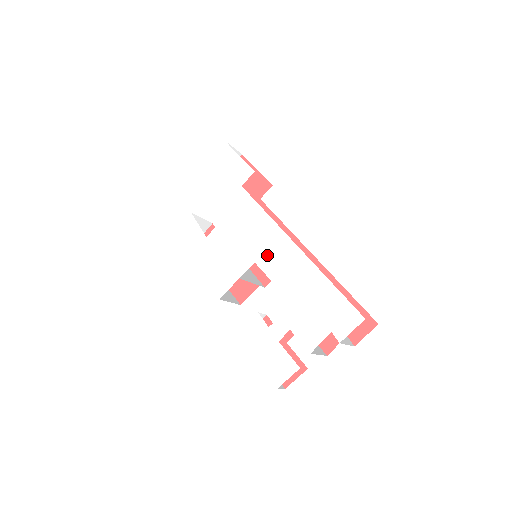
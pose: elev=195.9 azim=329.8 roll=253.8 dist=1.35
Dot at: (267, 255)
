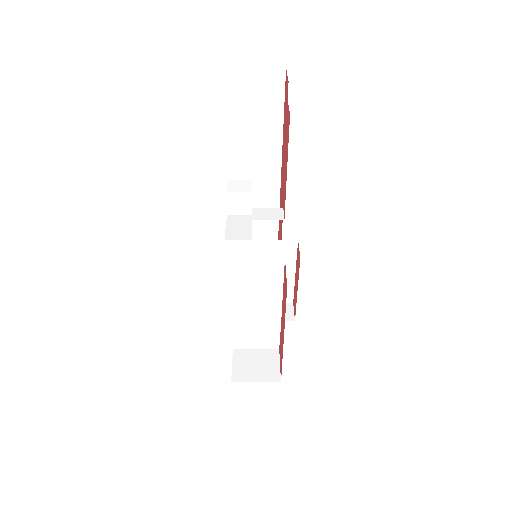
Dot at: occluded
